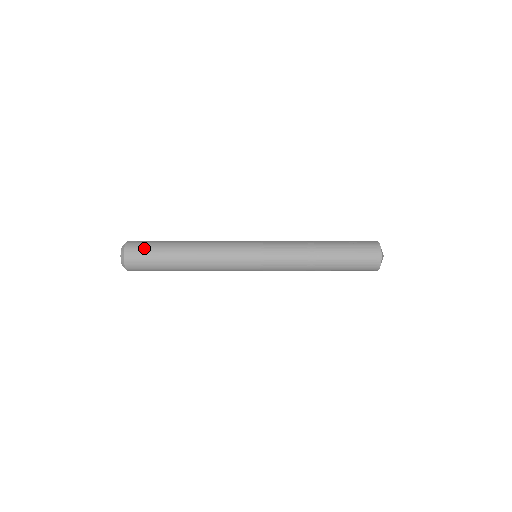
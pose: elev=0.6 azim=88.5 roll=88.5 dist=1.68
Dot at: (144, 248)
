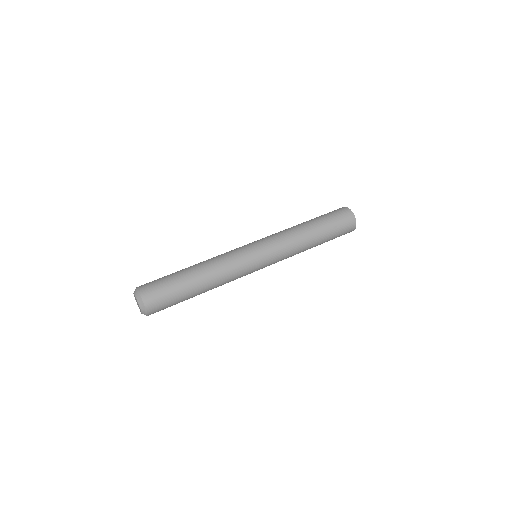
Dot at: (165, 304)
